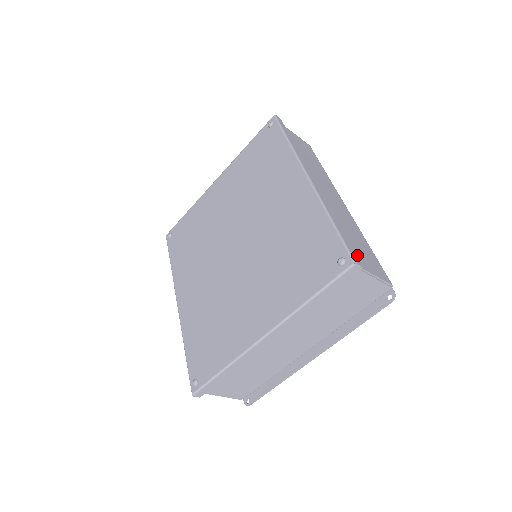
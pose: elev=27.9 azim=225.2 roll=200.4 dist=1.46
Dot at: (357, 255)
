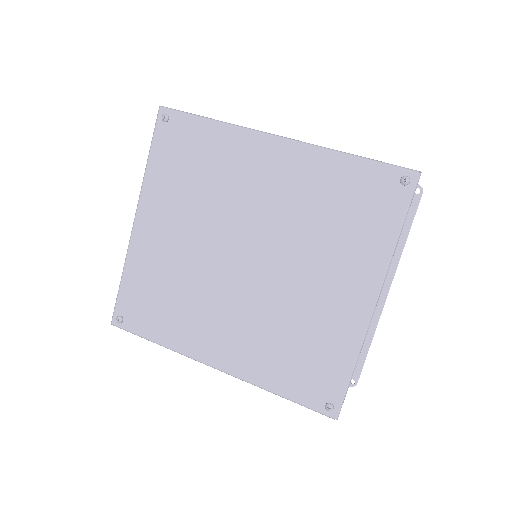
Dot at: occluded
